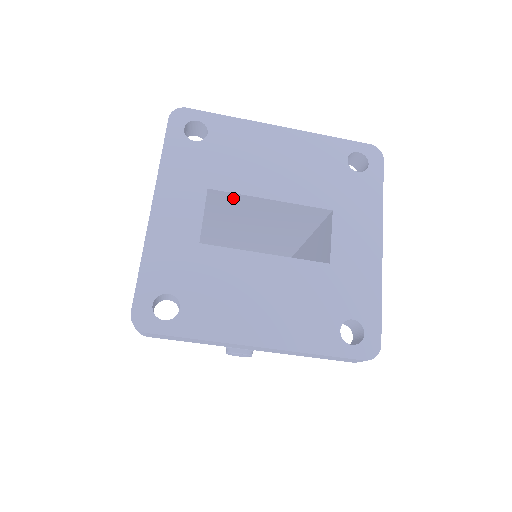
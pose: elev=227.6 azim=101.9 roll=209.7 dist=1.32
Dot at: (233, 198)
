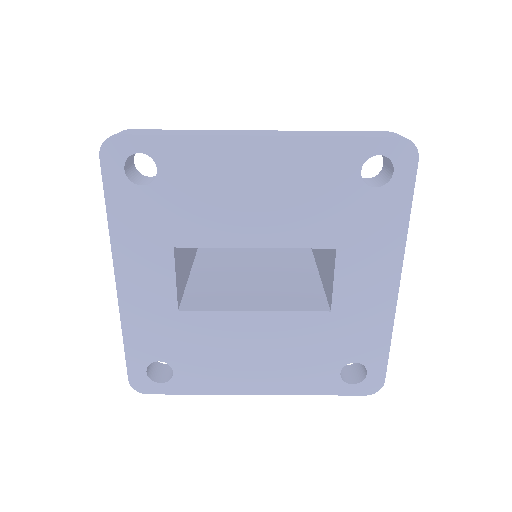
Dot at: occluded
